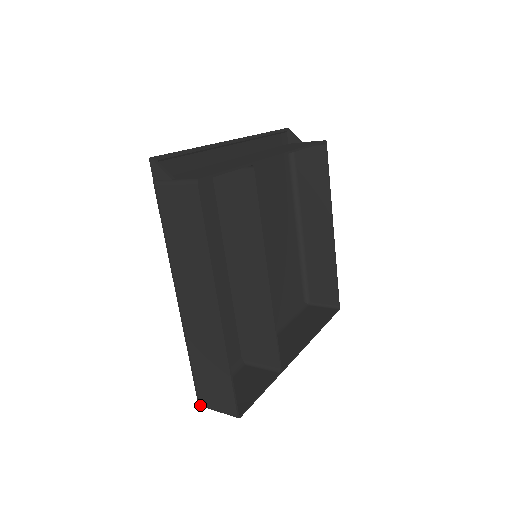
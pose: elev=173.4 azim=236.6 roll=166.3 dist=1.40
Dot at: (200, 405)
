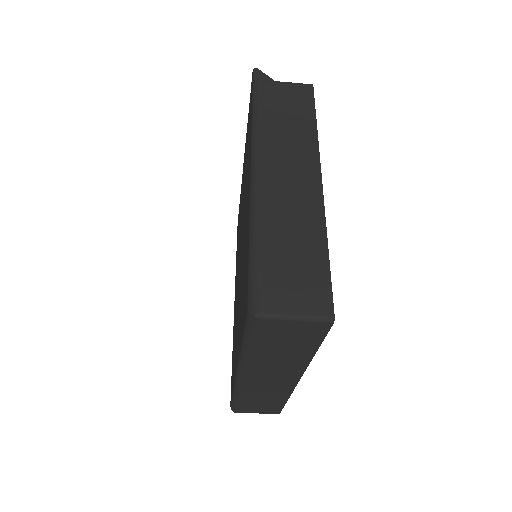
Dot at: (259, 312)
